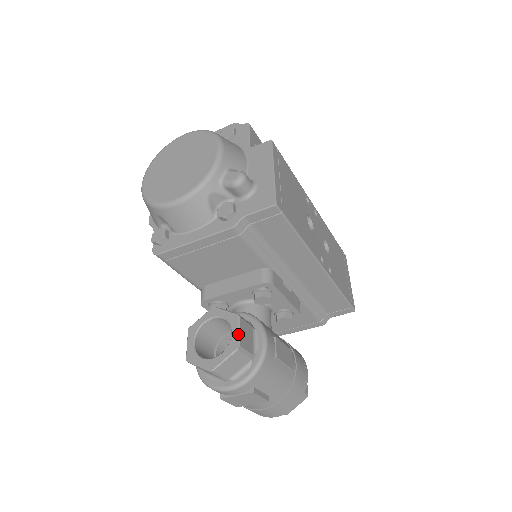
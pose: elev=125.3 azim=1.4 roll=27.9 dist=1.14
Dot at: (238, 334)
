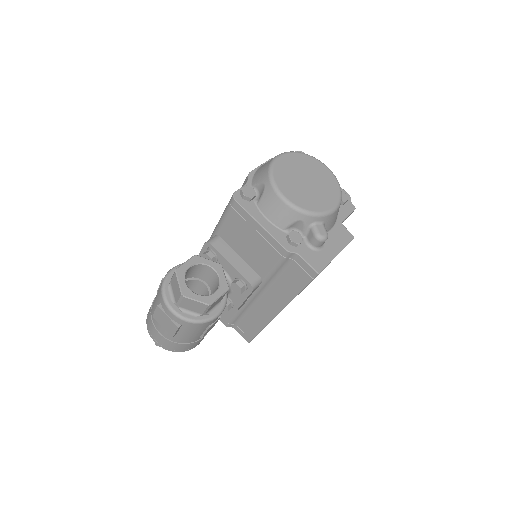
Dot at: (218, 298)
